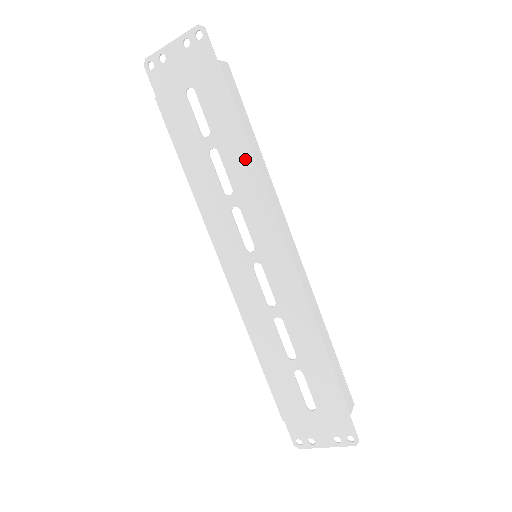
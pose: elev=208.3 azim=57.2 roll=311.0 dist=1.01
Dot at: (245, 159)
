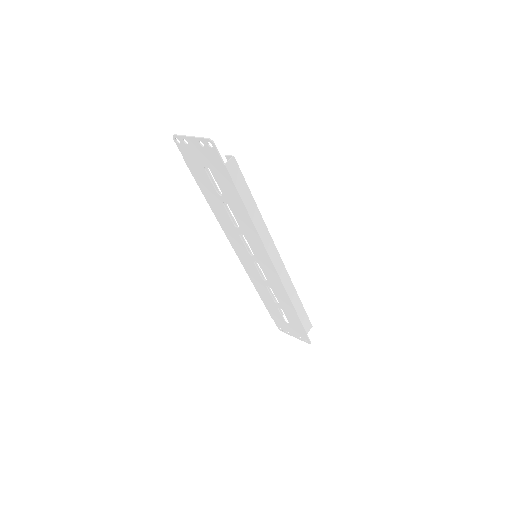
Dot at: (246, 218)
